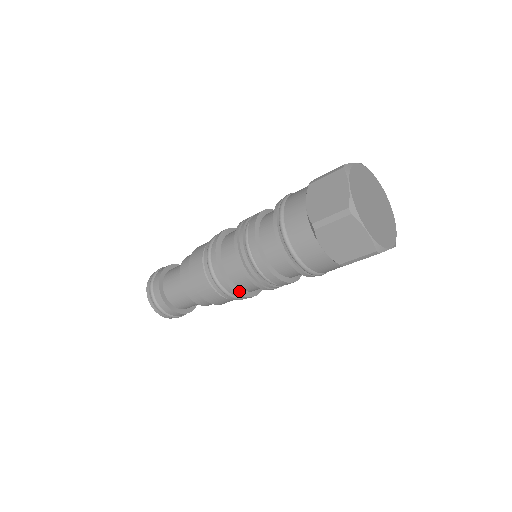
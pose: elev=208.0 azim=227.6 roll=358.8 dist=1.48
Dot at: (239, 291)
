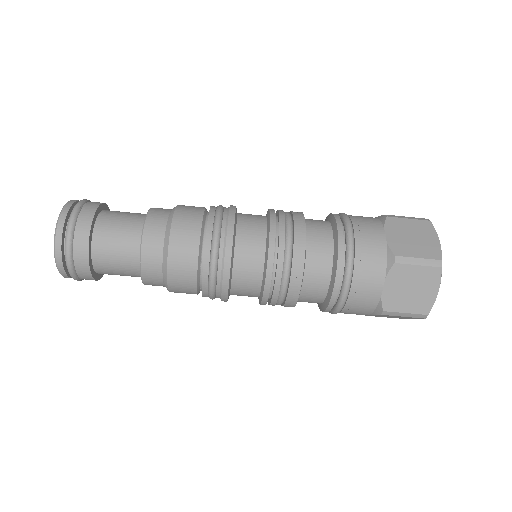
Dot at: (230, 286)
